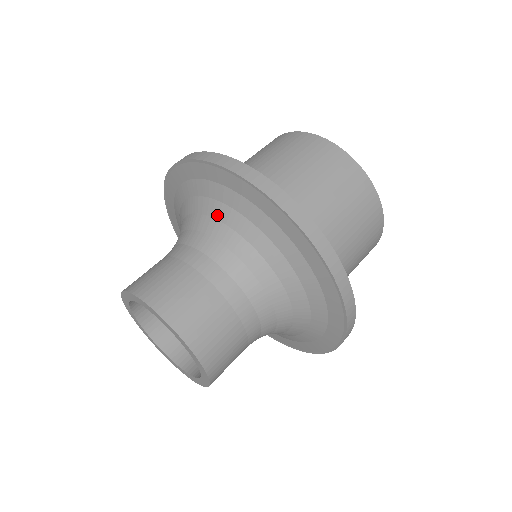
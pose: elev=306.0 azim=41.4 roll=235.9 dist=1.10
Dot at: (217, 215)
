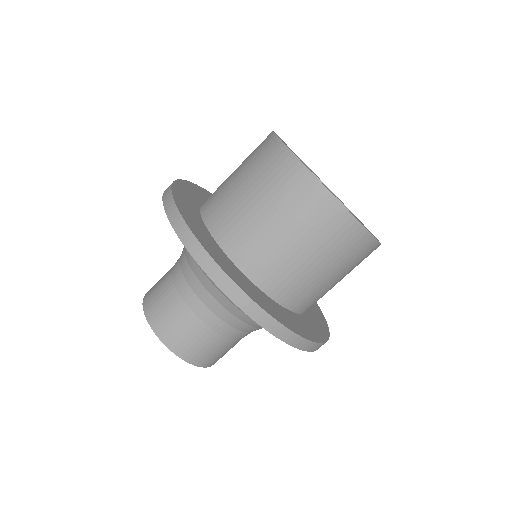
Dot at: occluded
